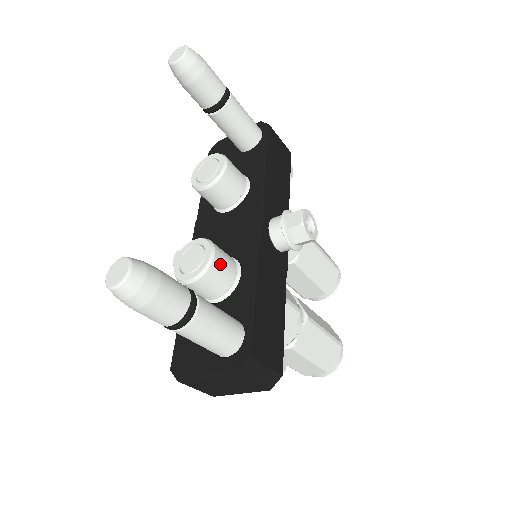
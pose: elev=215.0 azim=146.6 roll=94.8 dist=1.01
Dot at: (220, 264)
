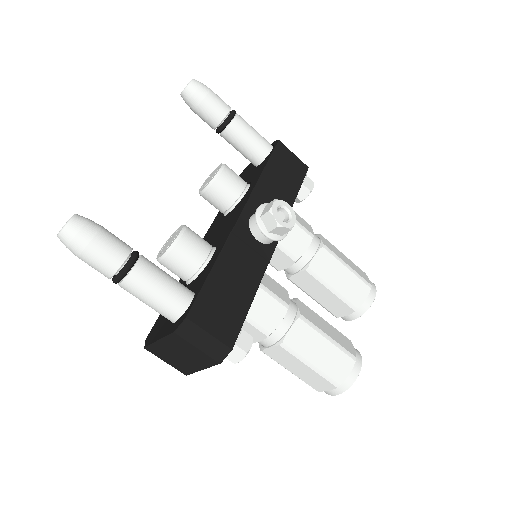
Dot at: (188, 244)
